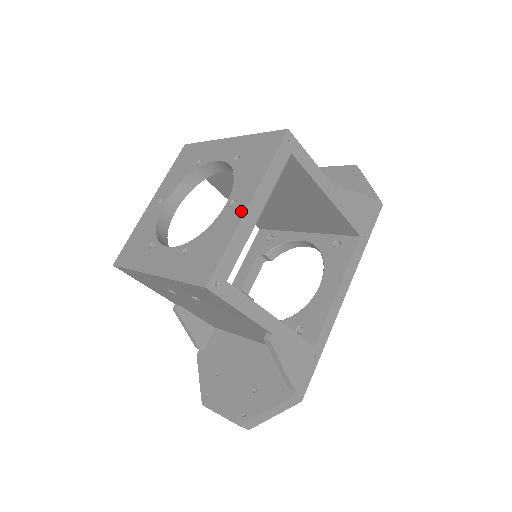
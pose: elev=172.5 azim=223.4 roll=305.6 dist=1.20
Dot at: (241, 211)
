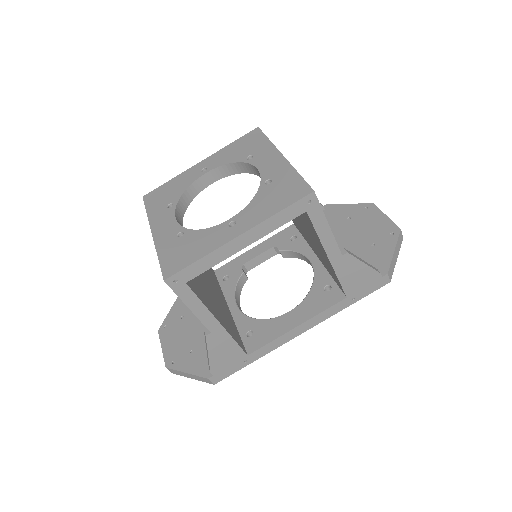
Dot at: (229, 237)
